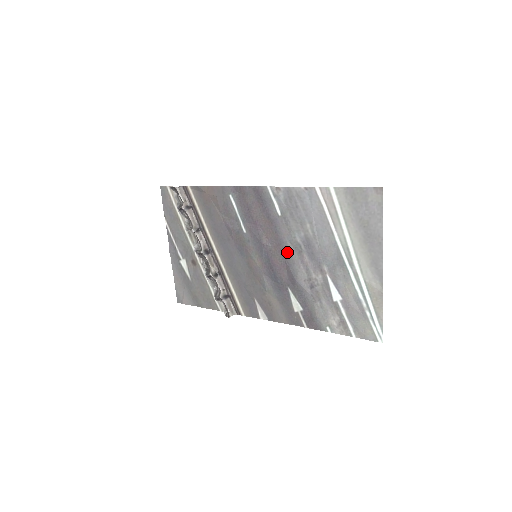
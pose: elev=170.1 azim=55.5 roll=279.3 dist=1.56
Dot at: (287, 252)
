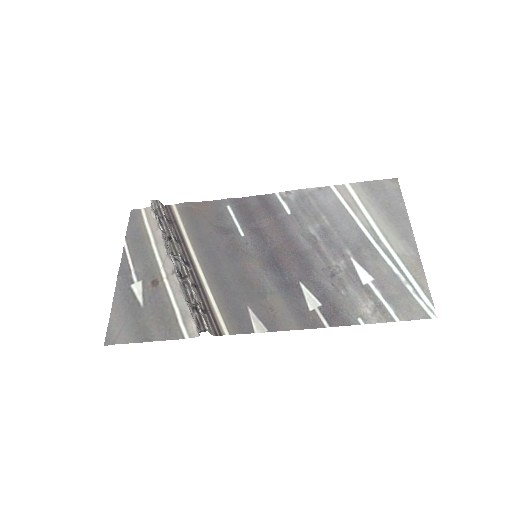
Dot at: (298, 245)
